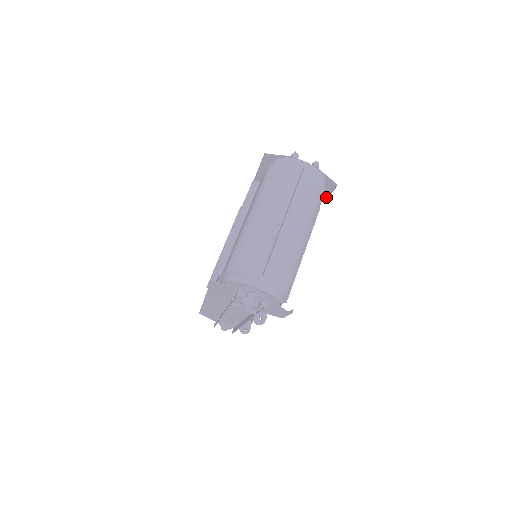
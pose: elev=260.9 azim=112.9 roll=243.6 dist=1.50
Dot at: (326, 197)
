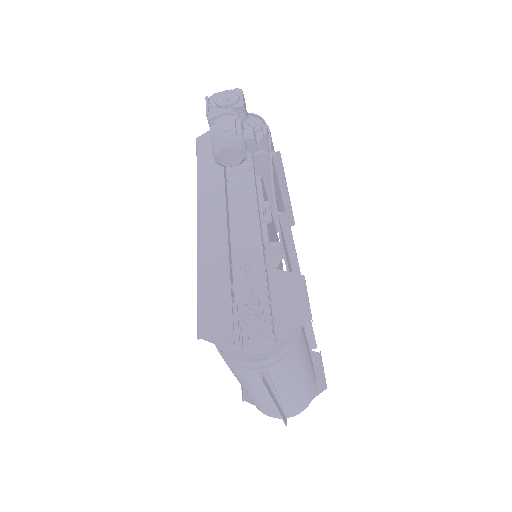
Dot at: (304, 281)
